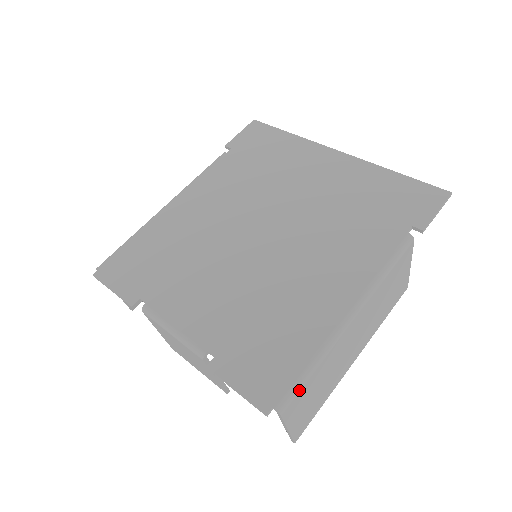
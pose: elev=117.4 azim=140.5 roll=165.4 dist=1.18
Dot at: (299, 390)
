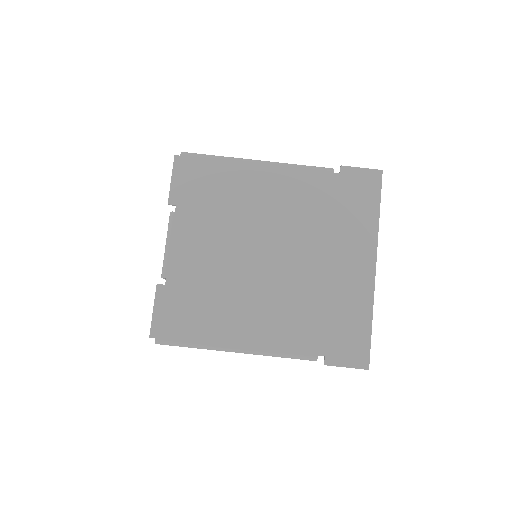
Dot at: occluded
